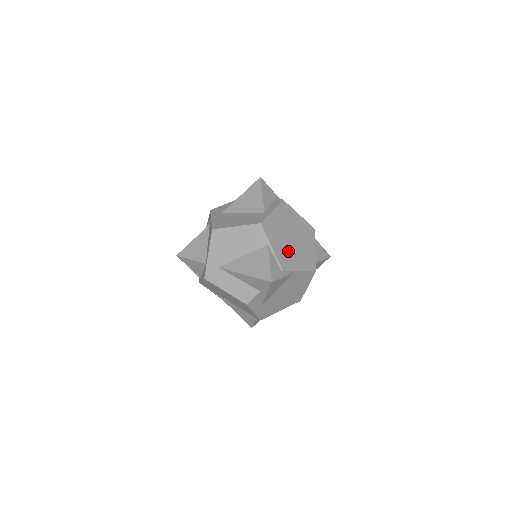
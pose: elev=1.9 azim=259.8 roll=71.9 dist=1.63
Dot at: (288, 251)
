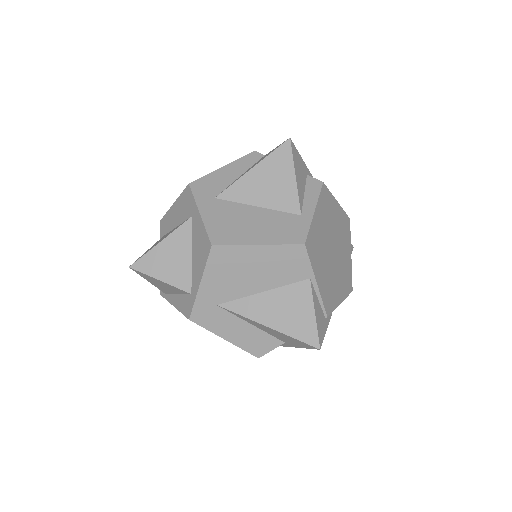
Dot at: (330, 277)
